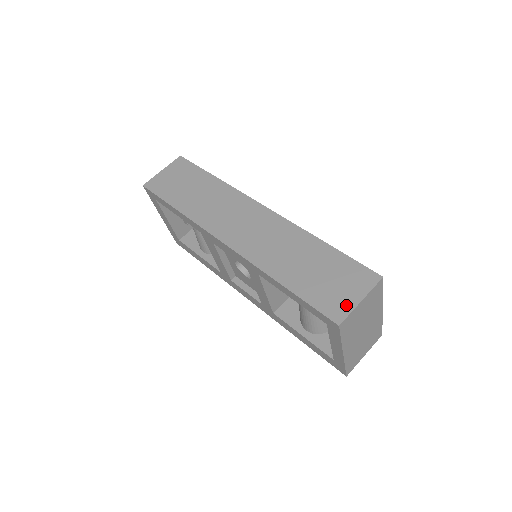
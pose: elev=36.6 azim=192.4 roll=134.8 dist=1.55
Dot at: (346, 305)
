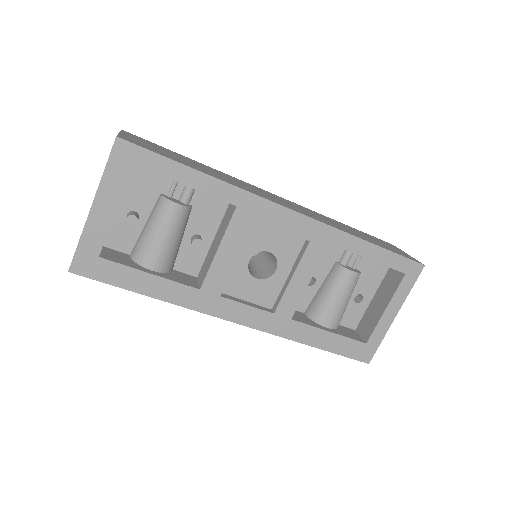
Dot at: (409, 256)
